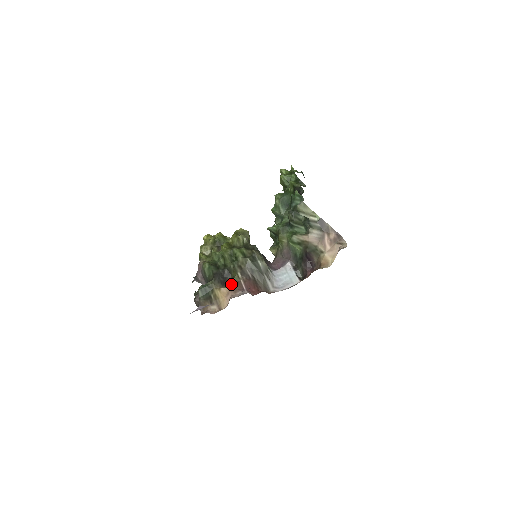
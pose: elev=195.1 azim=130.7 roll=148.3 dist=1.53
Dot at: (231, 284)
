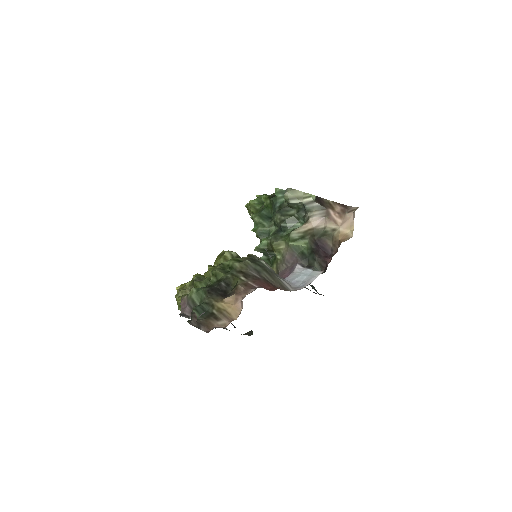
Dot at: (236, 288)
